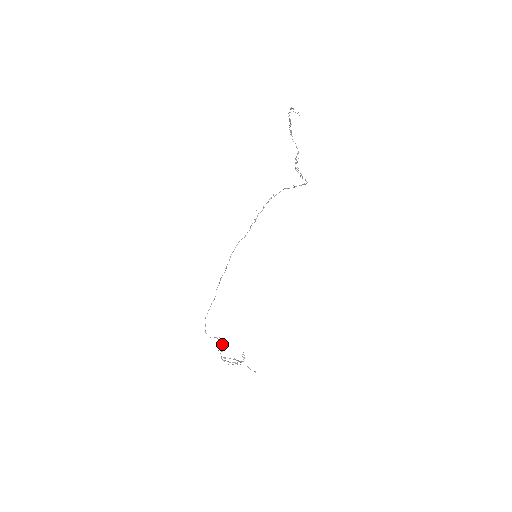
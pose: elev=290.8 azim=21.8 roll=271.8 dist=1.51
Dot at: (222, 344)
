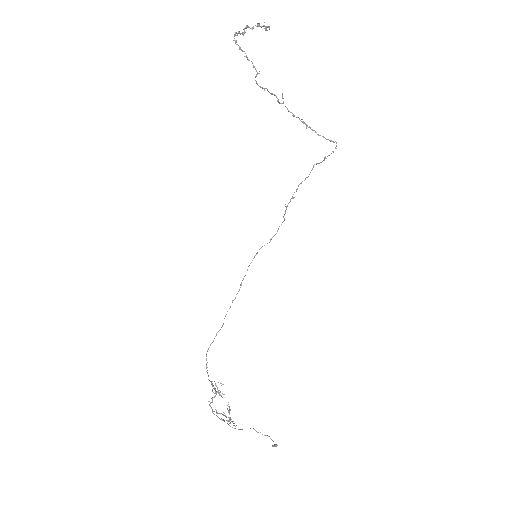
Dot at: (219, 392)
